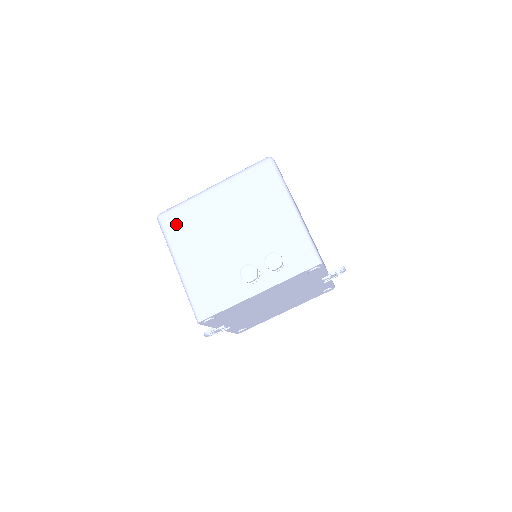
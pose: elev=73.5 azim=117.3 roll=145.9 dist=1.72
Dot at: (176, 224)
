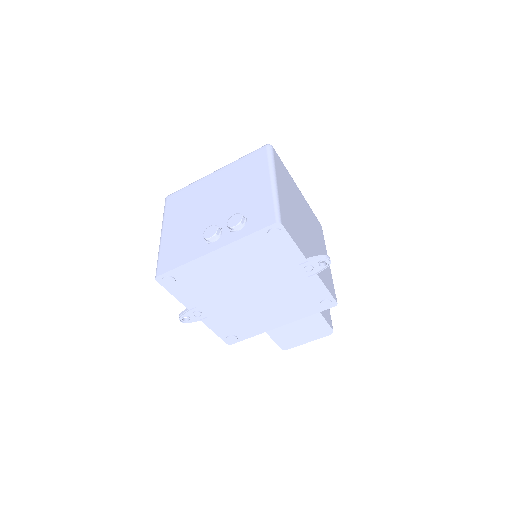
Dot at: (175, 201)
